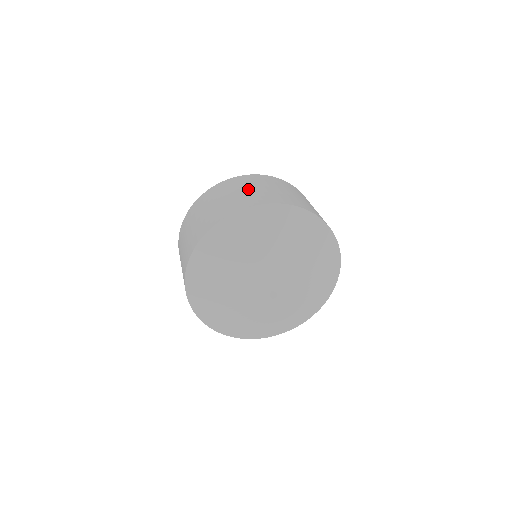
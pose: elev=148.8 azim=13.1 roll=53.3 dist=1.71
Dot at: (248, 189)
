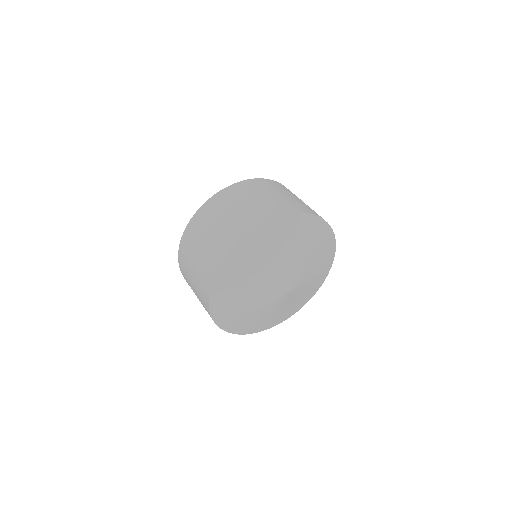
Dot at: (250, 202)
